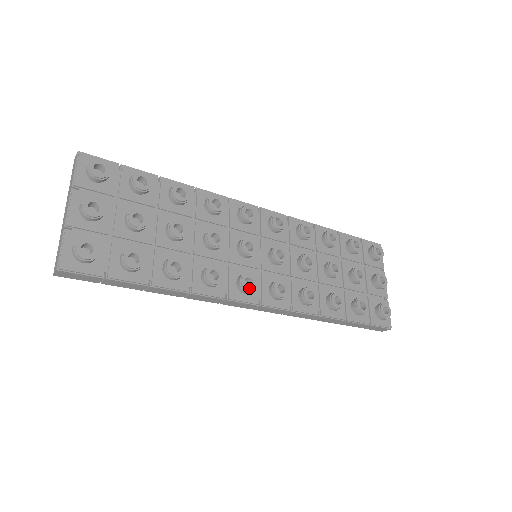
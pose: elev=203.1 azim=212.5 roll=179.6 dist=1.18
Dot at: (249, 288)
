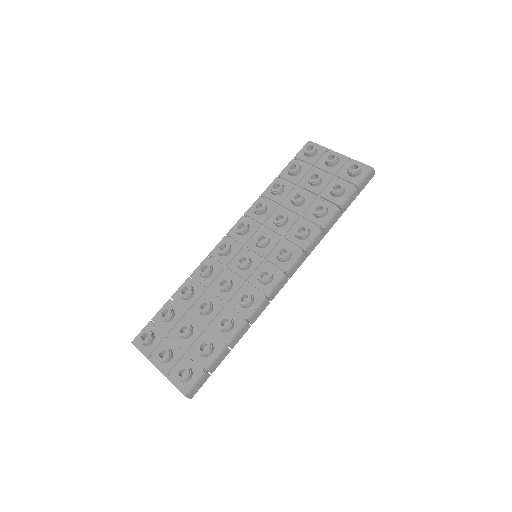
Dot at: (267, 277)
